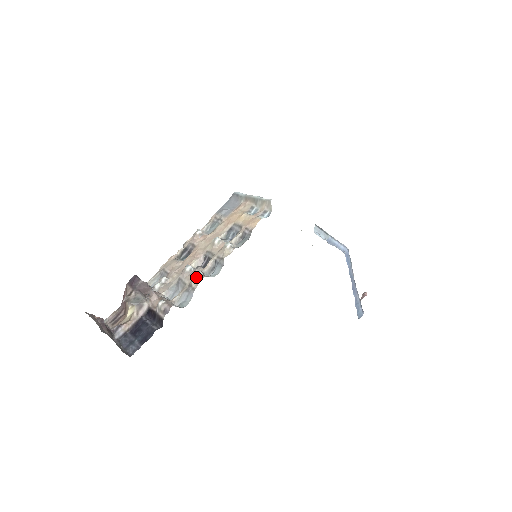
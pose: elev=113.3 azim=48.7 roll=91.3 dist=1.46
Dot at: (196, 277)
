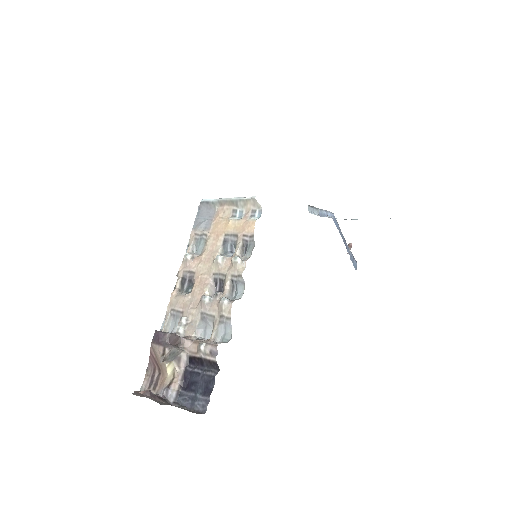
Dot at: (224, 306)
